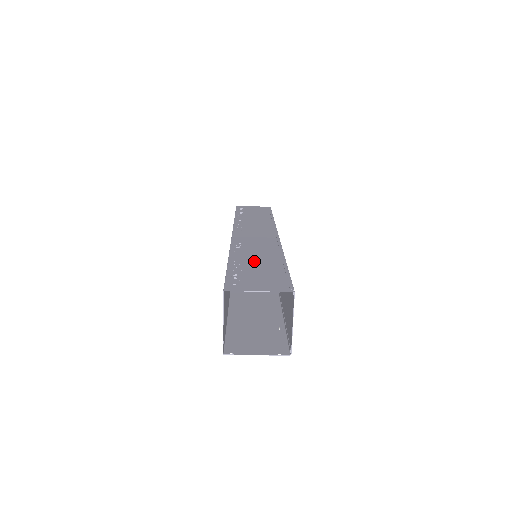
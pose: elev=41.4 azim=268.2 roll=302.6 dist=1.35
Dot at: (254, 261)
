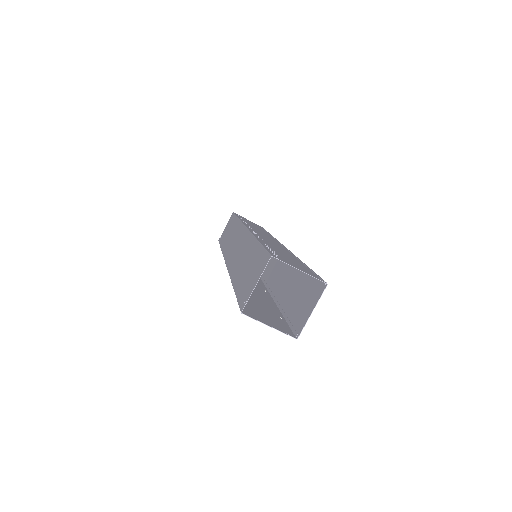
Dot at: (280, 251)
